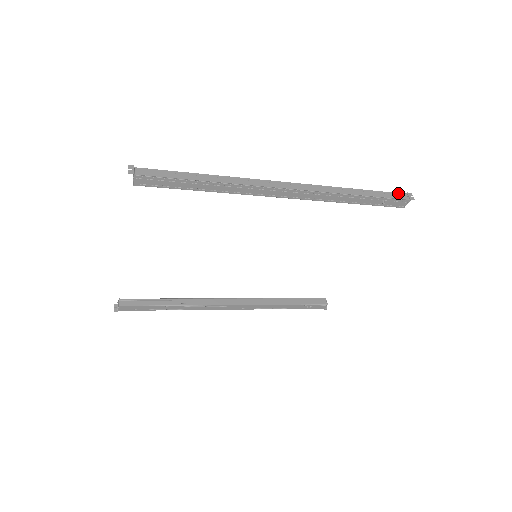
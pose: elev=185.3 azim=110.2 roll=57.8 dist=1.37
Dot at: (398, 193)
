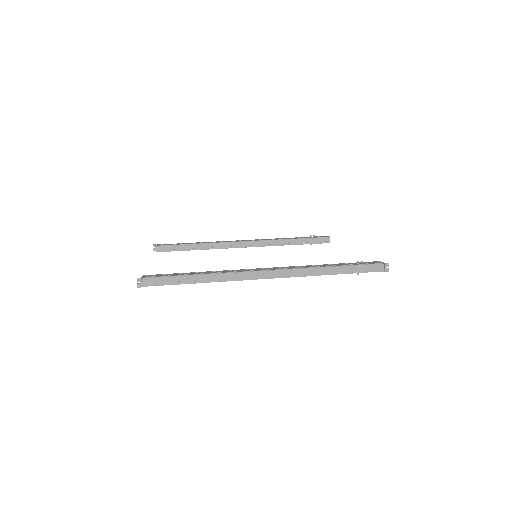
Dot at: (375, 265)
